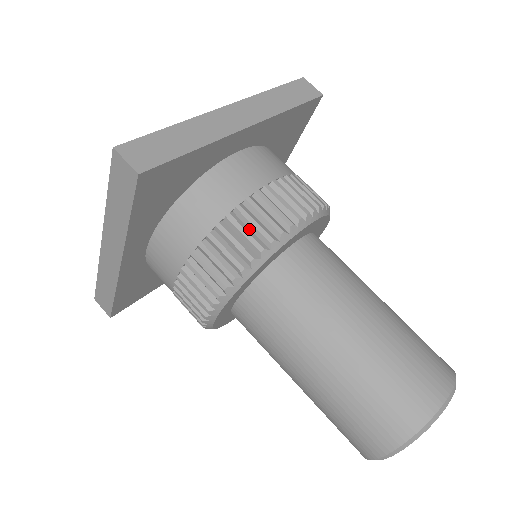
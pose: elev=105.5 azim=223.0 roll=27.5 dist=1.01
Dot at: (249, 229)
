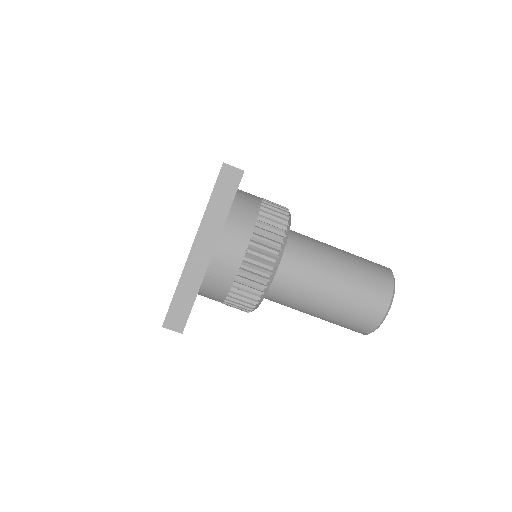
Dot at: (245, 292)
